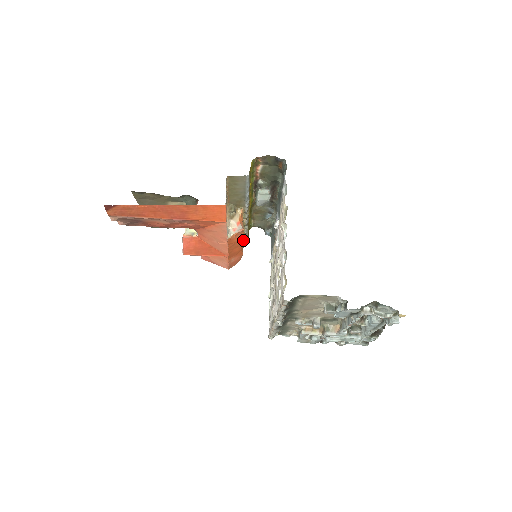
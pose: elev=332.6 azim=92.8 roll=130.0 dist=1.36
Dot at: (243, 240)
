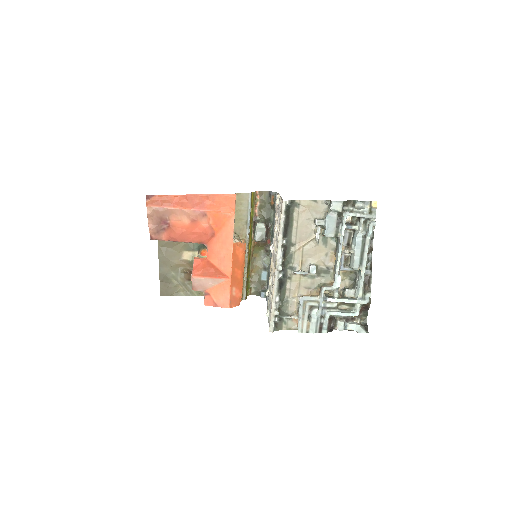
Dot at: (244, 265)
